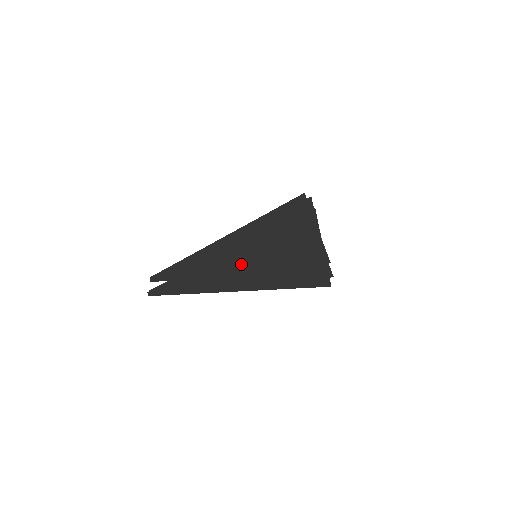
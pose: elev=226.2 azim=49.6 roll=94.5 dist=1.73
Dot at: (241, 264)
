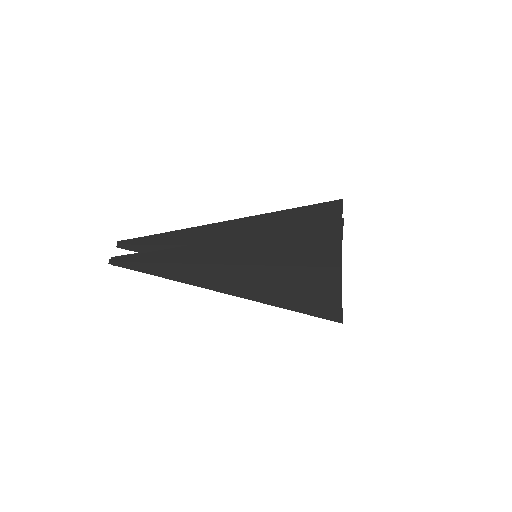
Dot at: (236, 260)
